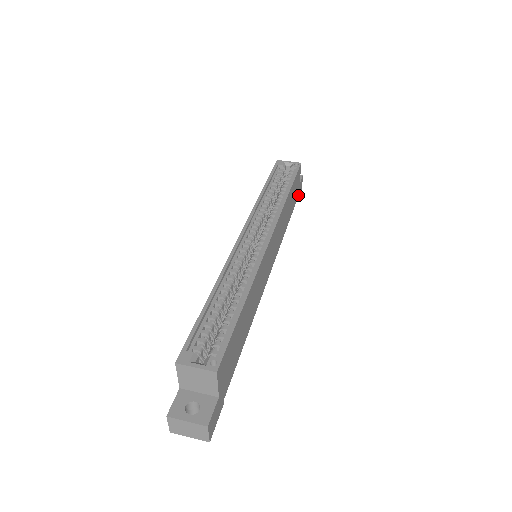
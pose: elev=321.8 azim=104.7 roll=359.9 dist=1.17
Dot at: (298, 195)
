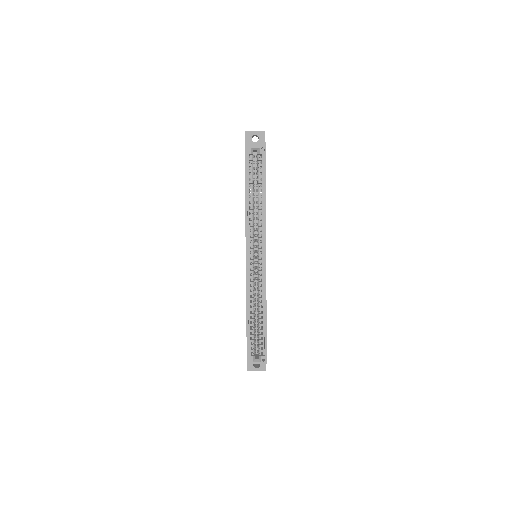
Dot at: occluded
